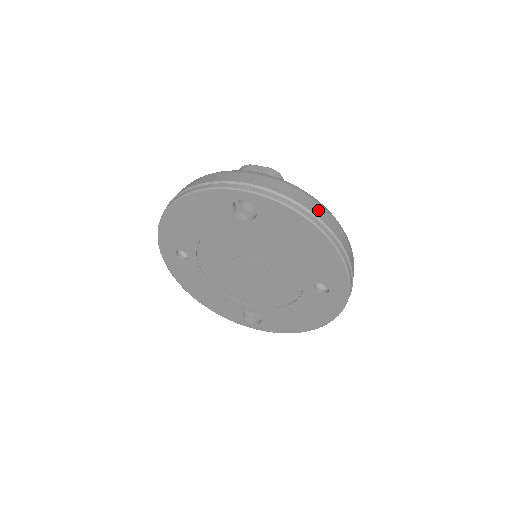
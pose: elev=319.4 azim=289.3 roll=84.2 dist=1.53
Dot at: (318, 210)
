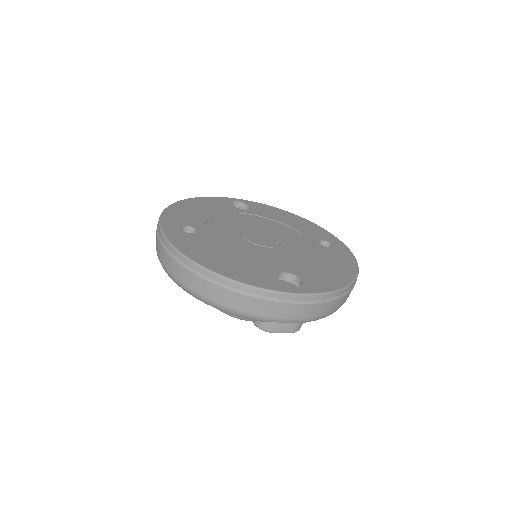
Dot at: occluded
